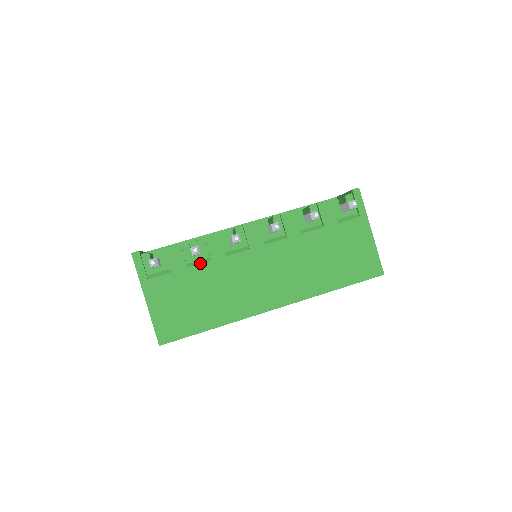
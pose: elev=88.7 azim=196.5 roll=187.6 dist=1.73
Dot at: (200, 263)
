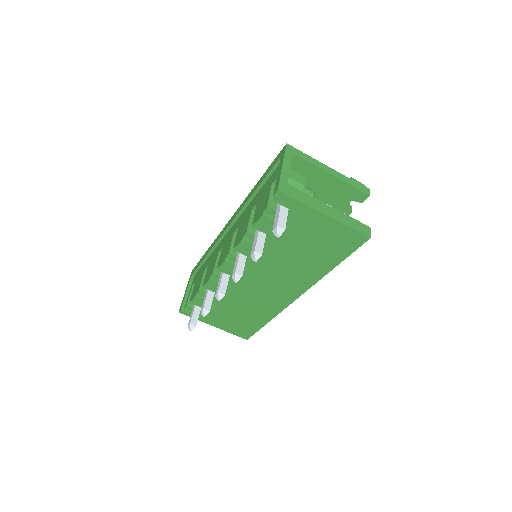
Dot at: occluded
